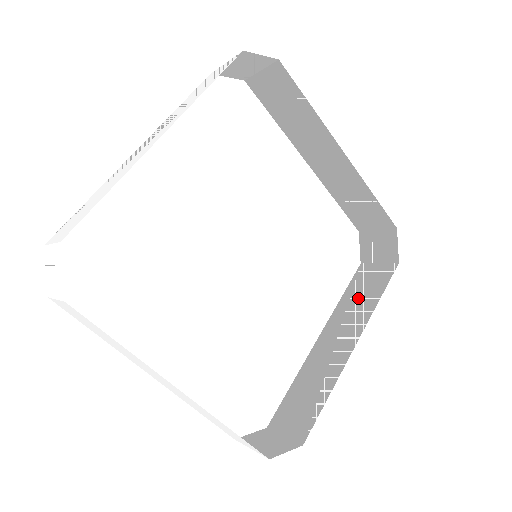
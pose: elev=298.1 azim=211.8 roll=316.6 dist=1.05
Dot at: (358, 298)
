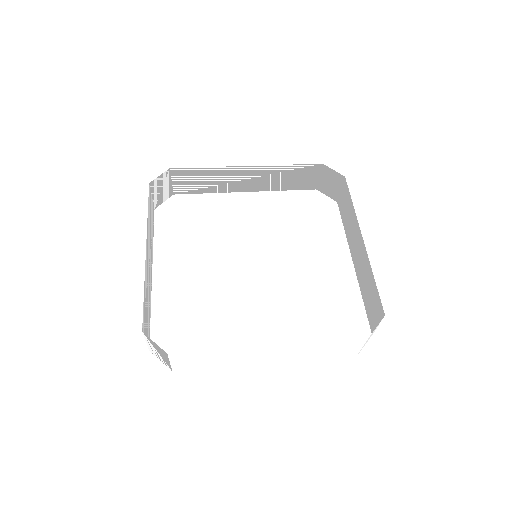
Dot at: (317, 352)
